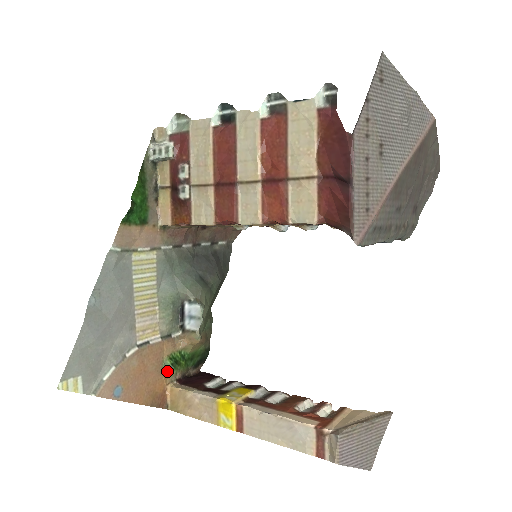
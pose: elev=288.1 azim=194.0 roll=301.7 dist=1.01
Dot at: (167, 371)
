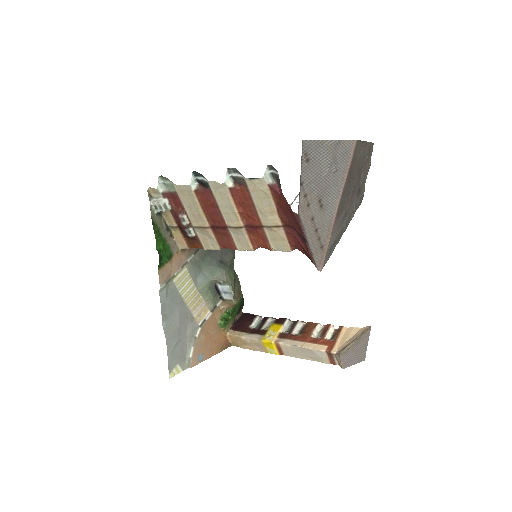
Dot at: (223, 328)
